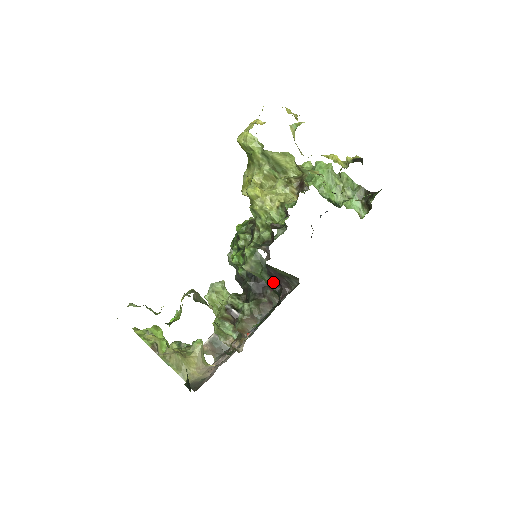
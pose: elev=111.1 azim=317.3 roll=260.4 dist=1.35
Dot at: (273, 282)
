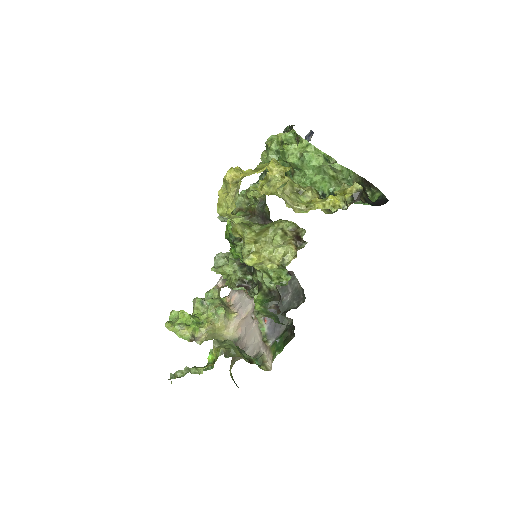
Dot at: occluded
